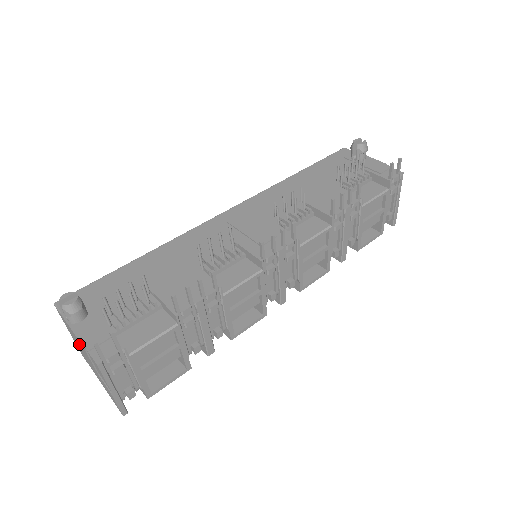
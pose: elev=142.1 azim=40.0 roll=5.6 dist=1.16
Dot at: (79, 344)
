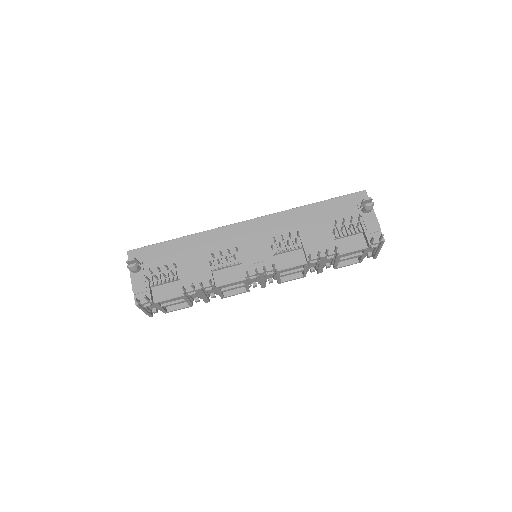
Dot at: occluded
